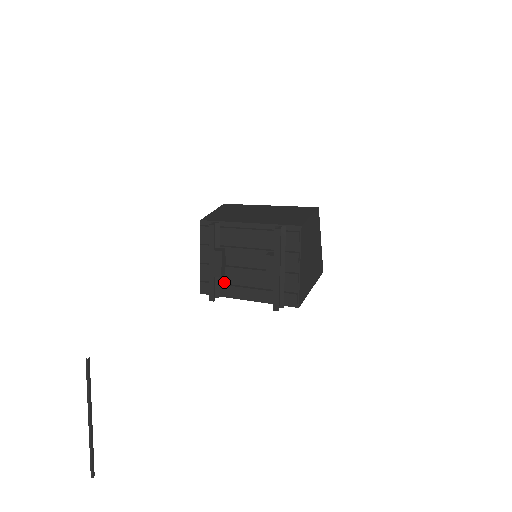
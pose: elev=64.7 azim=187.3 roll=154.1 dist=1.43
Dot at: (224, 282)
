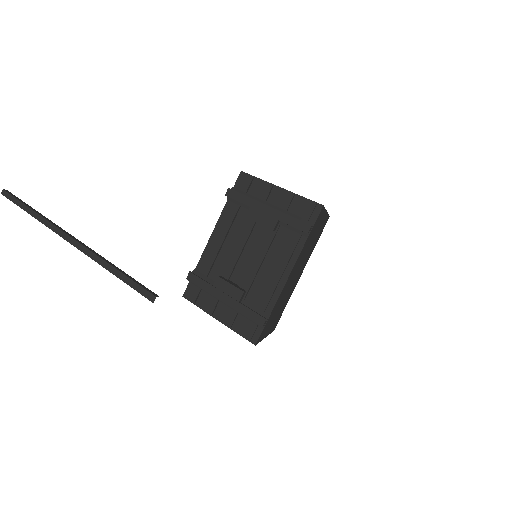
Dot at: (256, 300)
